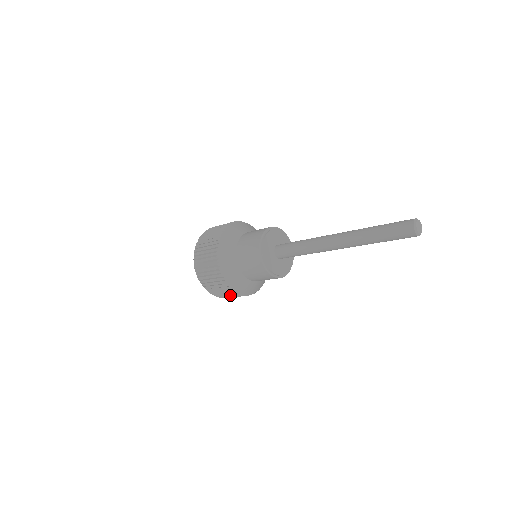
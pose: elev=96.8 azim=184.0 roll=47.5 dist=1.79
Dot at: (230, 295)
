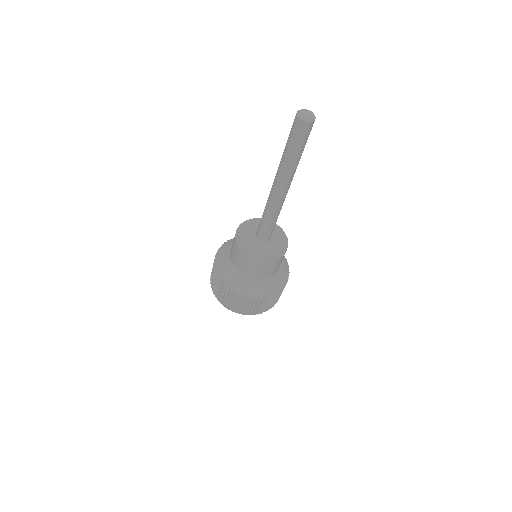
Dot at: (216, 282)
